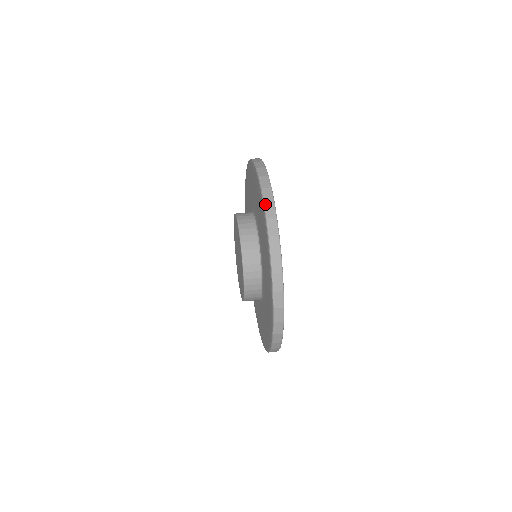
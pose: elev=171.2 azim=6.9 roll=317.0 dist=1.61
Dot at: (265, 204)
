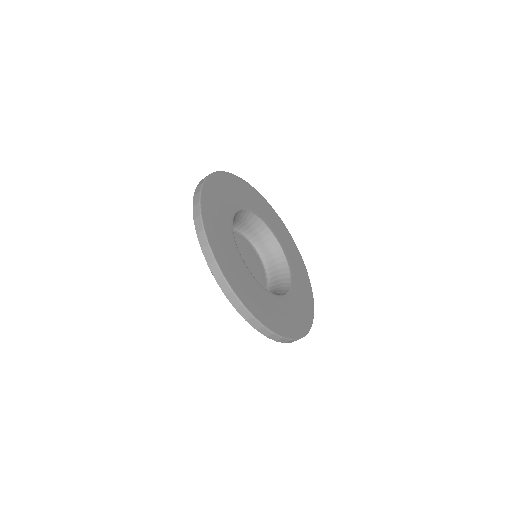
Dot at: (197, 235)
